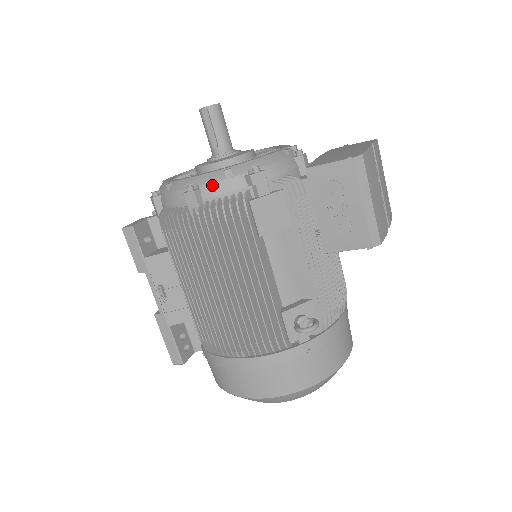
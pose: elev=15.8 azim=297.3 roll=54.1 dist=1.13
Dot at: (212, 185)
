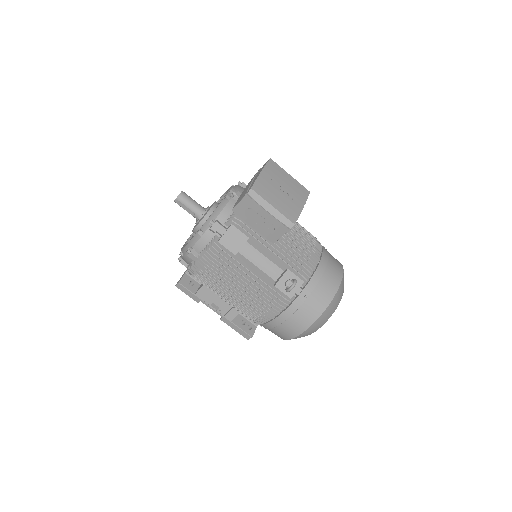
Dot at: (197, 244)
